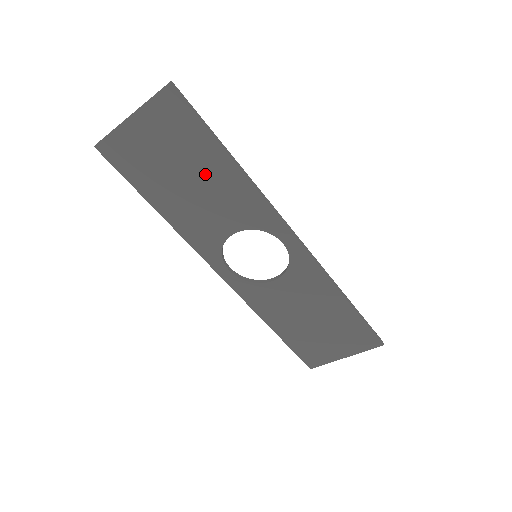
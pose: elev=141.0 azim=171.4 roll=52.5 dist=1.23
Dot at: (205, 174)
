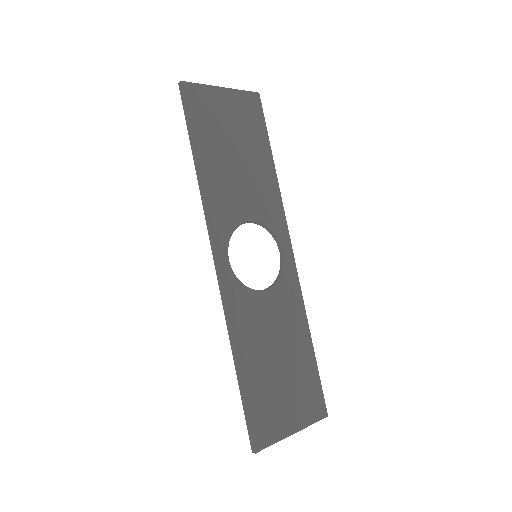
Dot at: (252, 160)
